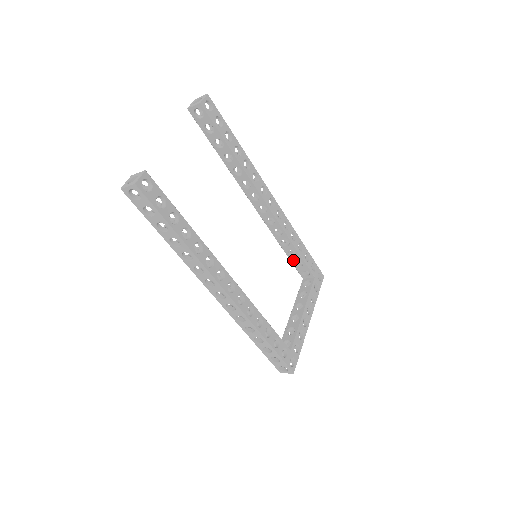
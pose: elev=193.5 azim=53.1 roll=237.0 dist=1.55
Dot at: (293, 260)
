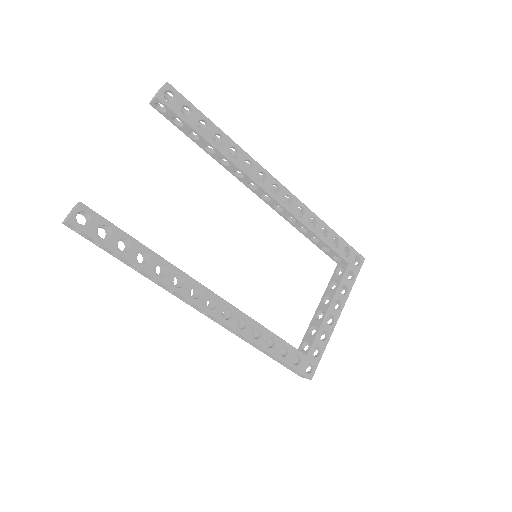
Dot at: (319, 246)
